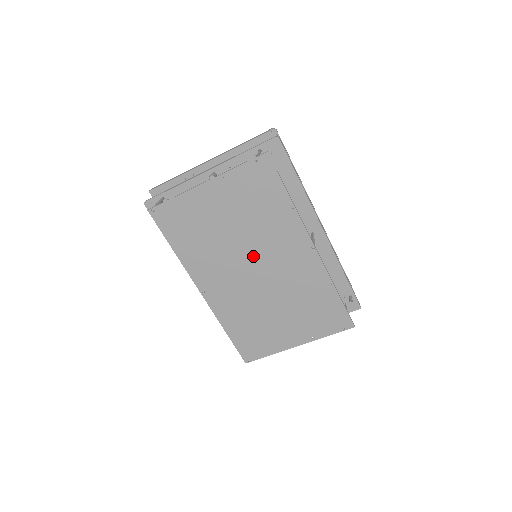
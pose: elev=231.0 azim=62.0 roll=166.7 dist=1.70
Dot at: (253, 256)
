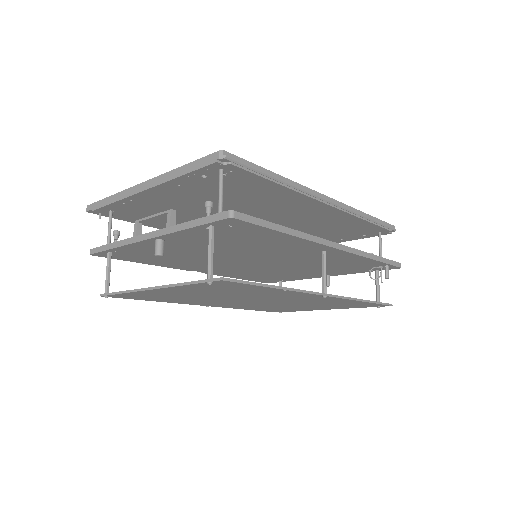
Dot at: (251, 299)
